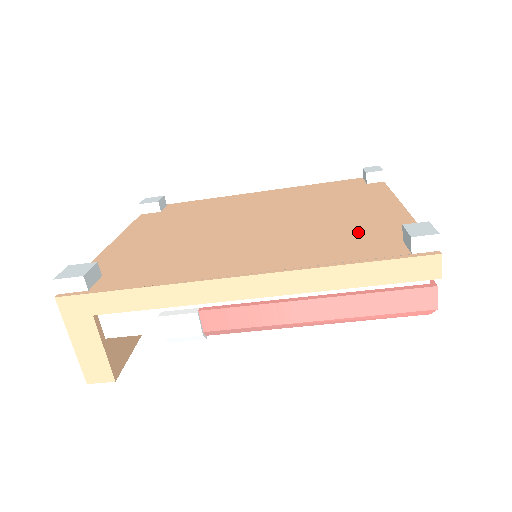
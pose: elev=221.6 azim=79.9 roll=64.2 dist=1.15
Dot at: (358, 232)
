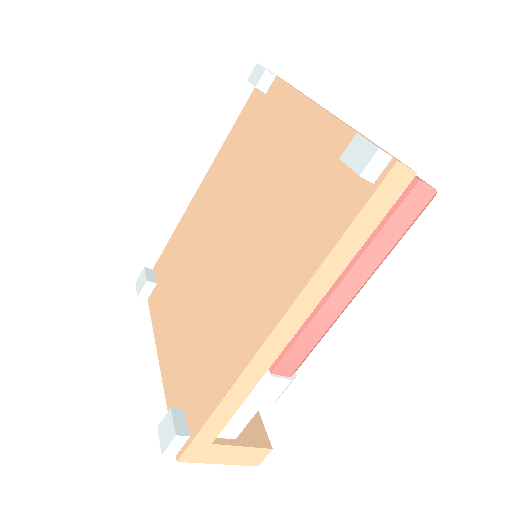
Dot at: (310, 186)
